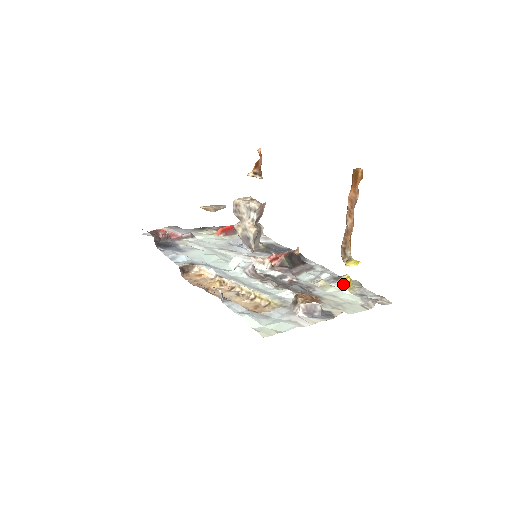
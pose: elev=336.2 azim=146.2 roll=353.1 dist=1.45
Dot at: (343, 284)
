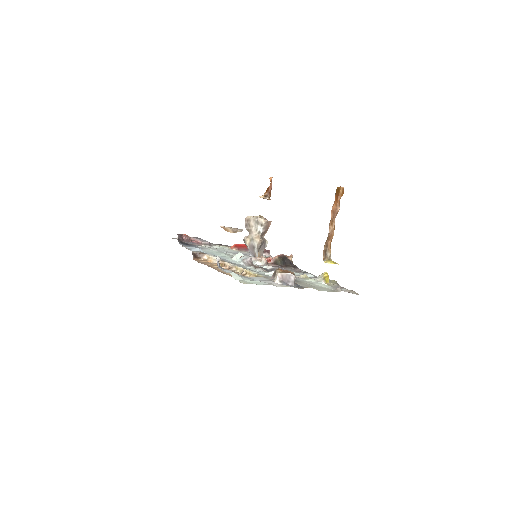
Dot at: (321, 277)
